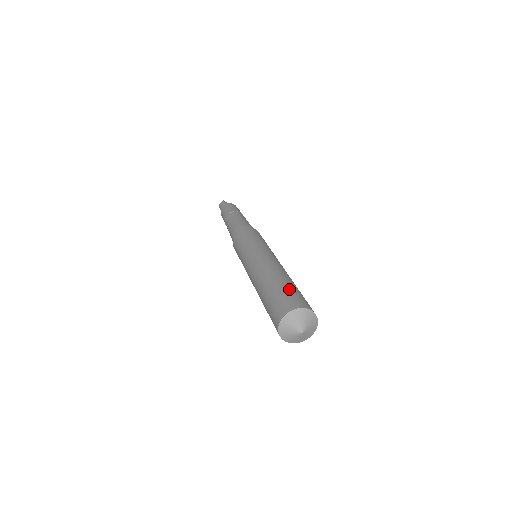
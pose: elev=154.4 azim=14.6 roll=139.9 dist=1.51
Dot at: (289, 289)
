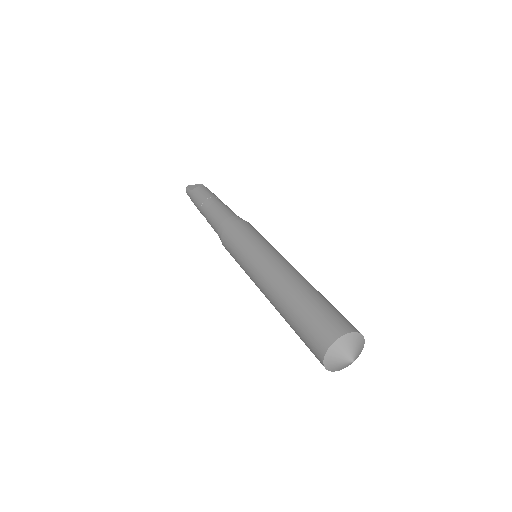
Dot at: (312, 312)
